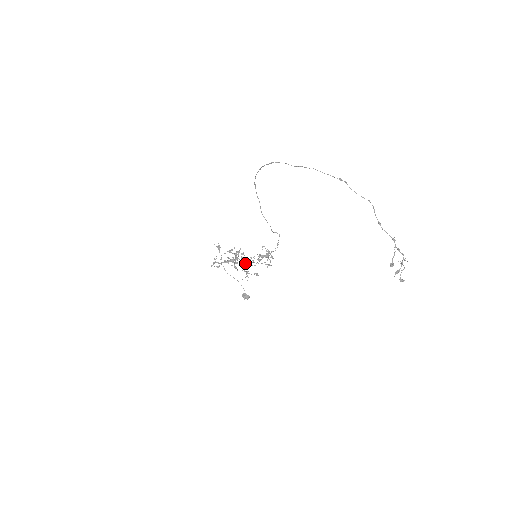
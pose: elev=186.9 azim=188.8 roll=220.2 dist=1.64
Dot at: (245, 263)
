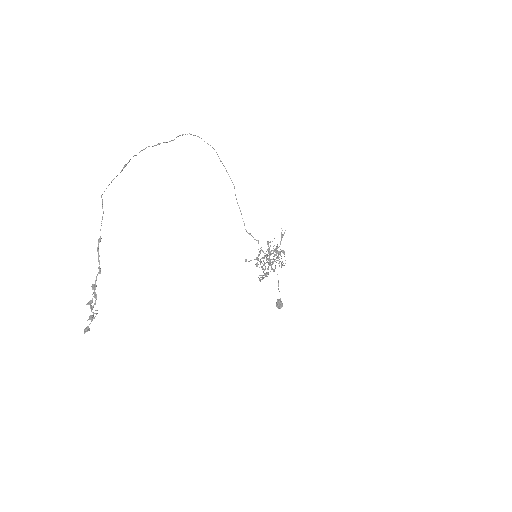
Dot at: occluded
